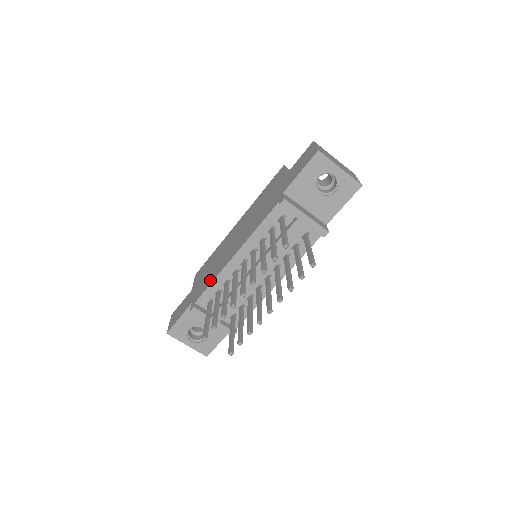
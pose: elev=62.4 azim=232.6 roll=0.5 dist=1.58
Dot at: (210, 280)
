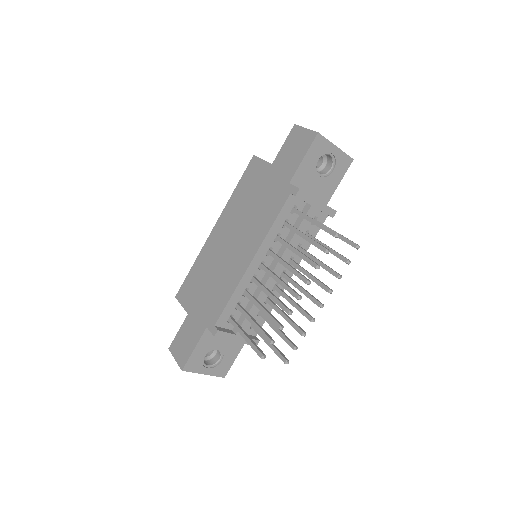
Dot at: (224, 296)
